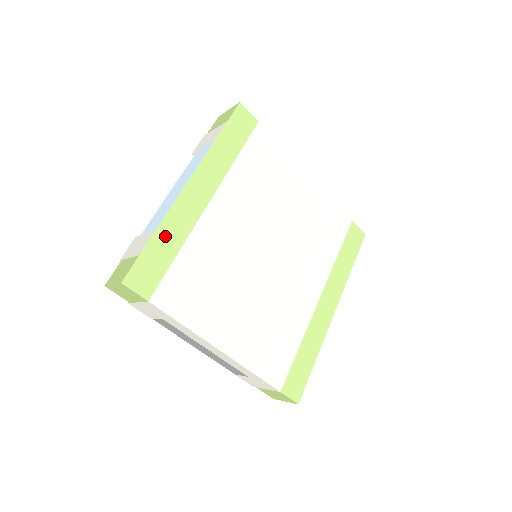
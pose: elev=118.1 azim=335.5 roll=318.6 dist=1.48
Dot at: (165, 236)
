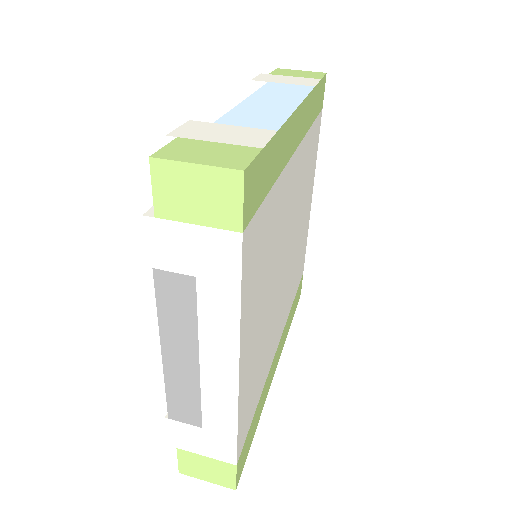
Dot at: (276, 150)
